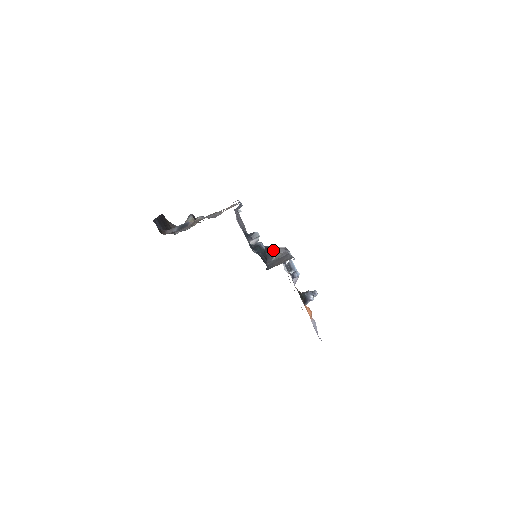
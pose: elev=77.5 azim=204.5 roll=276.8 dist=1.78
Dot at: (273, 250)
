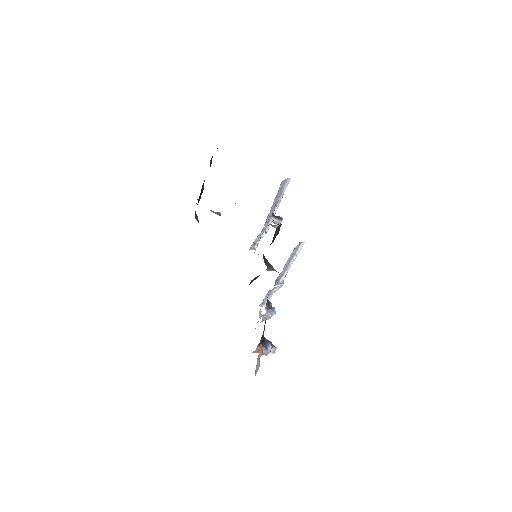
Dot at: (272, 266)
